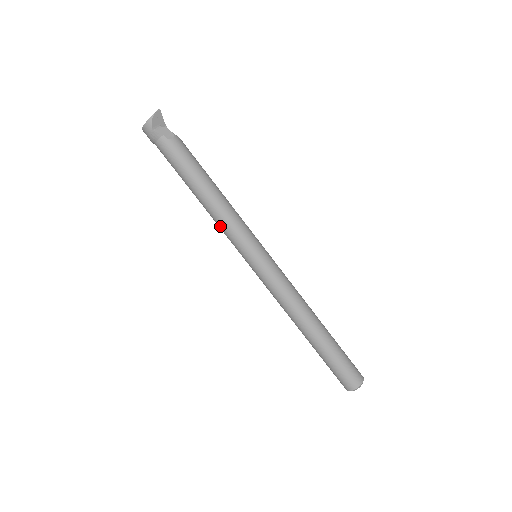
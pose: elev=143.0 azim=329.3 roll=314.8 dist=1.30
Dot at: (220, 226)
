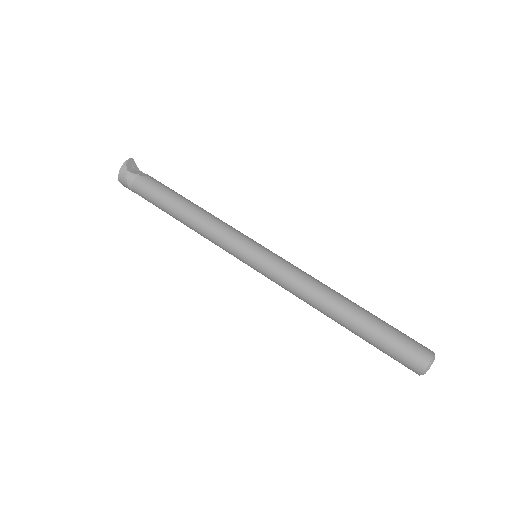
Dot at: (210, 235)
